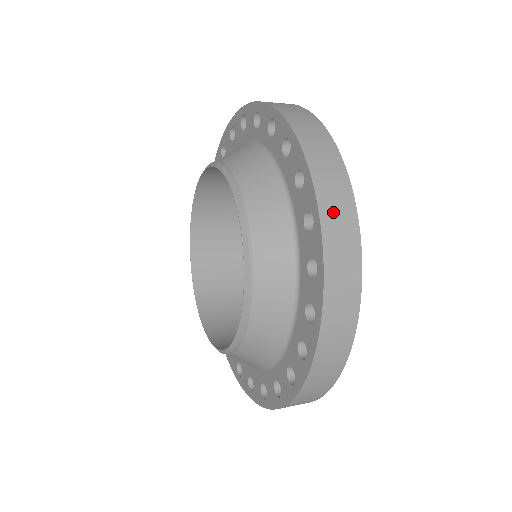
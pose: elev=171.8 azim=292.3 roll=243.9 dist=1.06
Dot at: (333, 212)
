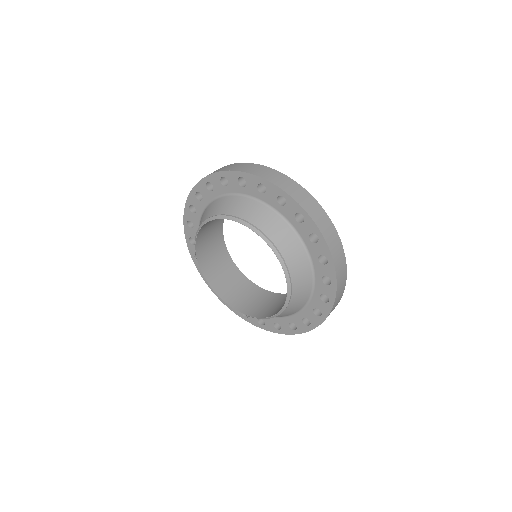
Dot at: (338, 298)
